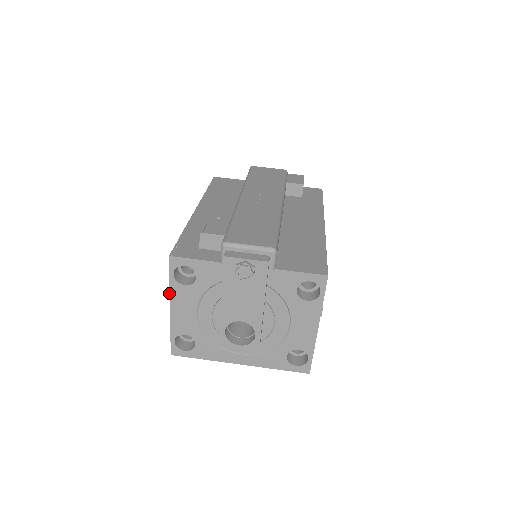
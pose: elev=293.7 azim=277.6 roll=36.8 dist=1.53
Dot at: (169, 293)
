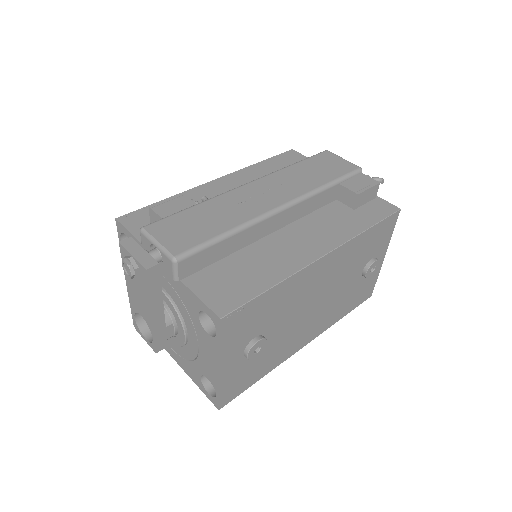
Dot at: occluded
